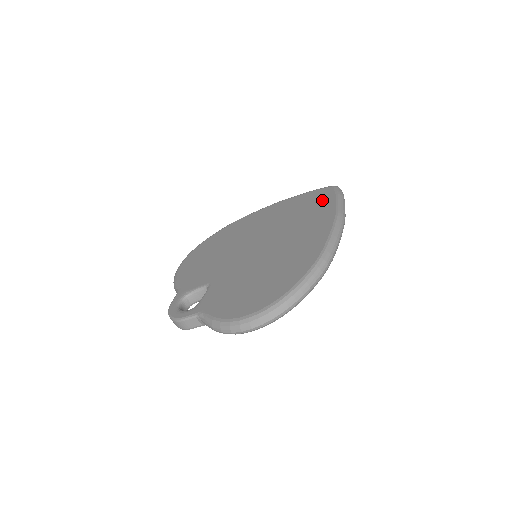
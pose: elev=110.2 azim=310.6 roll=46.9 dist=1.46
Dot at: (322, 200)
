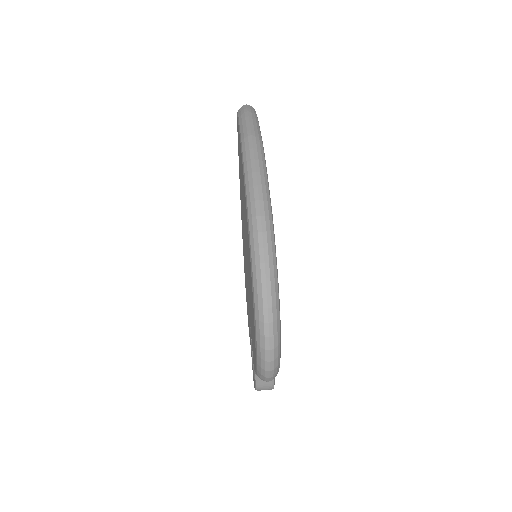
Dot at: occluded
